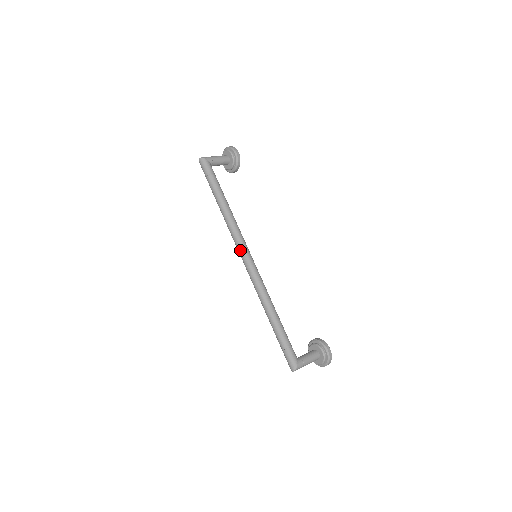
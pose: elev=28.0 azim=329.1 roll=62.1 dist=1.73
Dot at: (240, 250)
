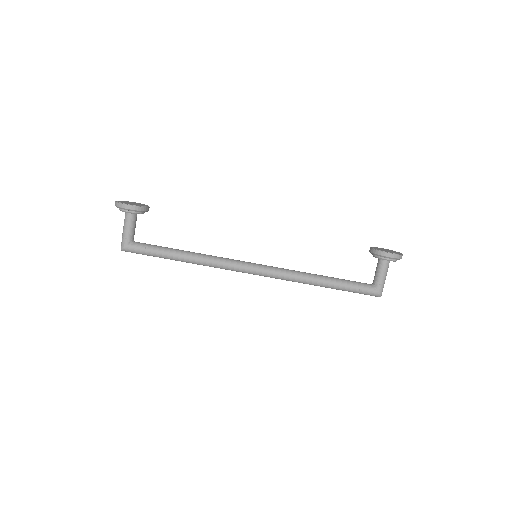
Dot at: occluded
